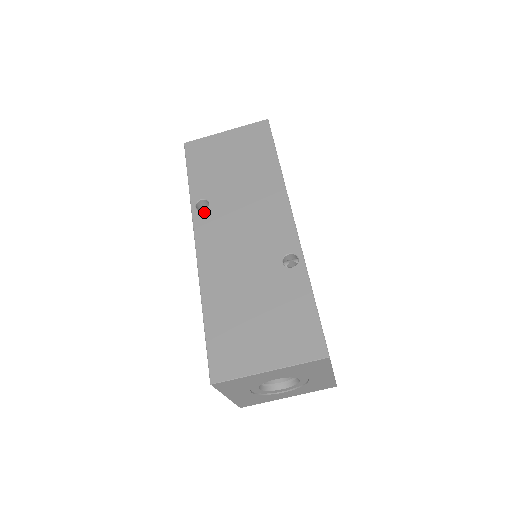
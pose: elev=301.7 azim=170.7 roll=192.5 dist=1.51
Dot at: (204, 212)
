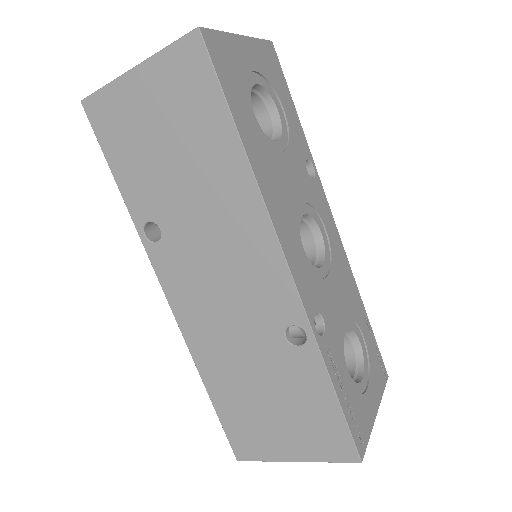
Dot at: (159, 246)
